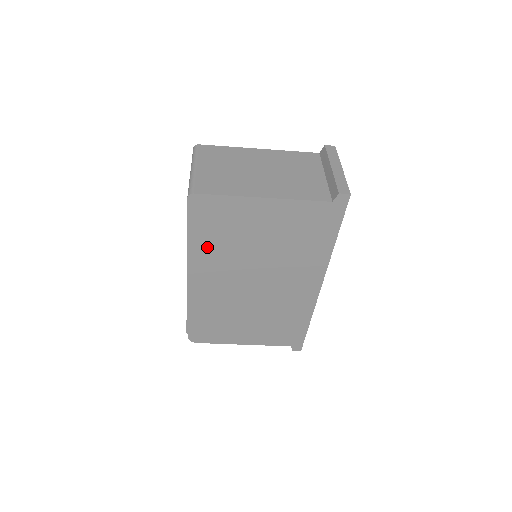
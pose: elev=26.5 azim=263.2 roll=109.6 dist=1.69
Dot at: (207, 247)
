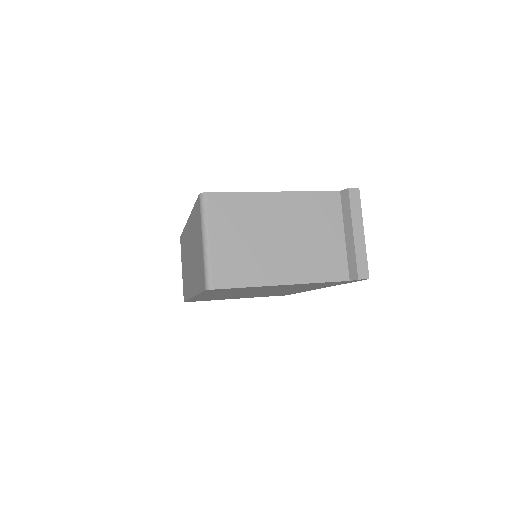
Dot at: (217, 293)
